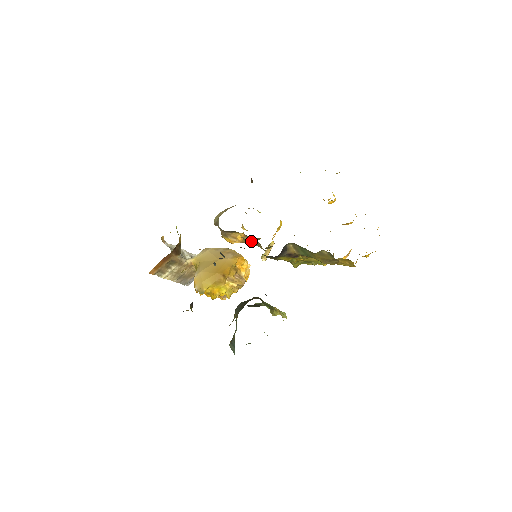
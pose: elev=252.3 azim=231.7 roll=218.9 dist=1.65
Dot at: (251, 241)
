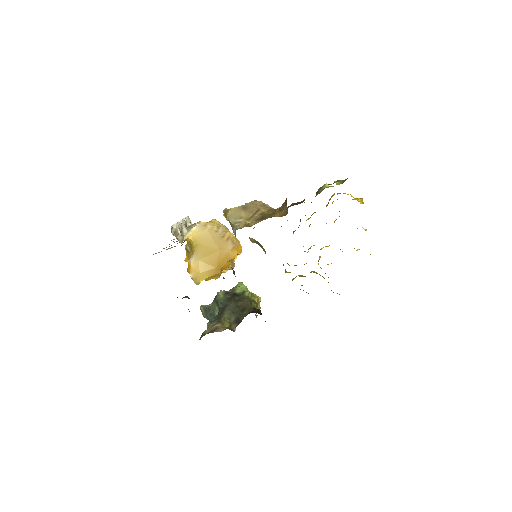
Dot at: (256, 242)
